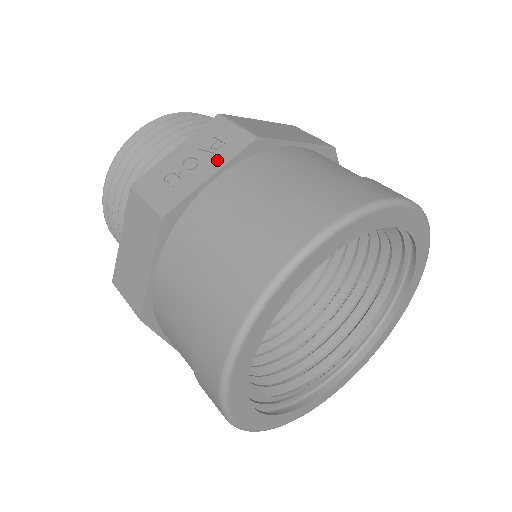
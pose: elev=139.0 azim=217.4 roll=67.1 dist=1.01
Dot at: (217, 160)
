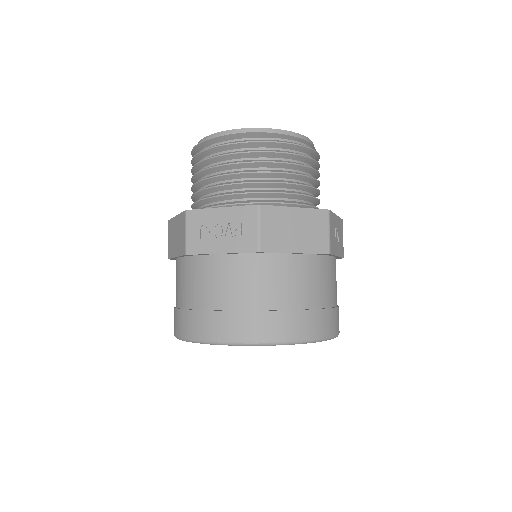
Dot at: (231, 245)
